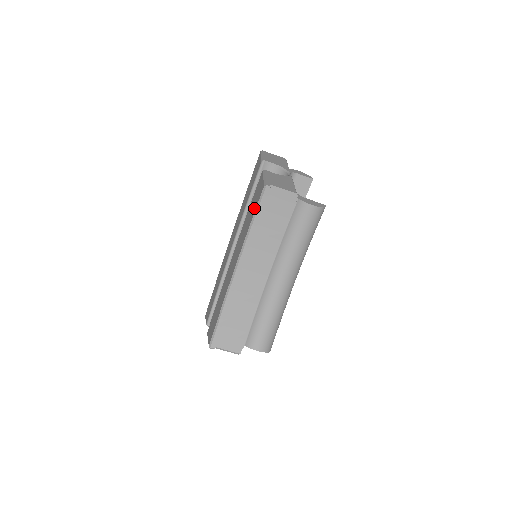
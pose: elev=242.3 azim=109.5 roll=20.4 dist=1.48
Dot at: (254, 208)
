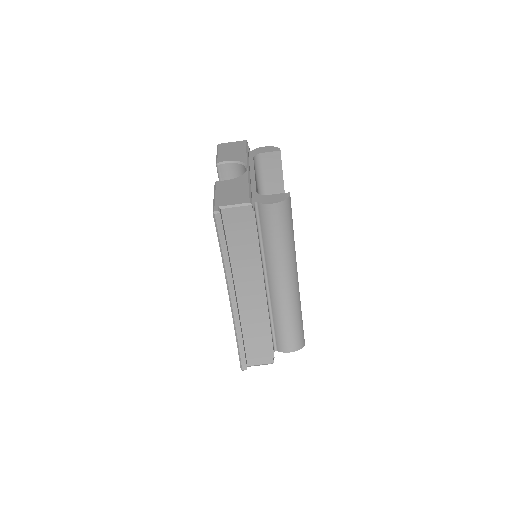
Dot at: occluded
